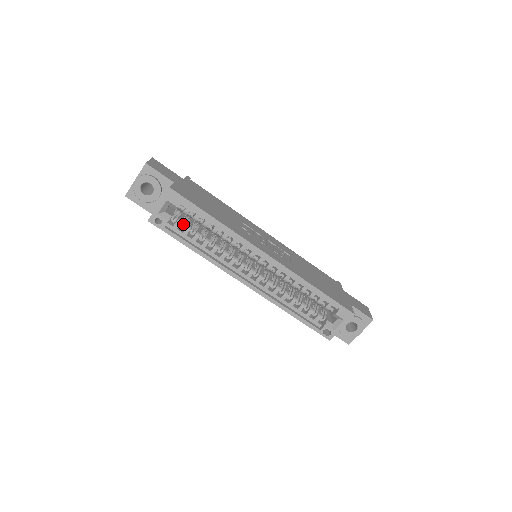
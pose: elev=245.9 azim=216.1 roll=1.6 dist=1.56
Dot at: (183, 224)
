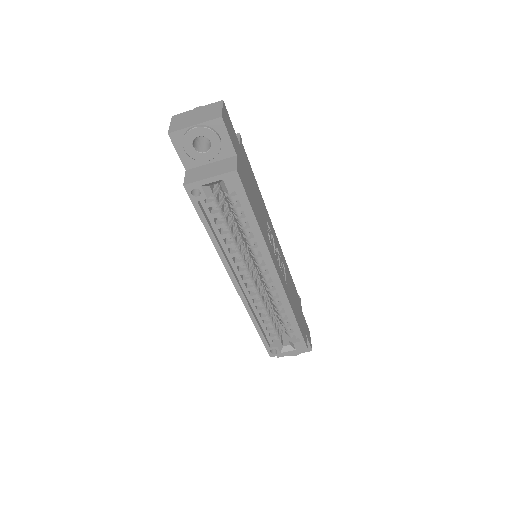
Dot at: occluded
